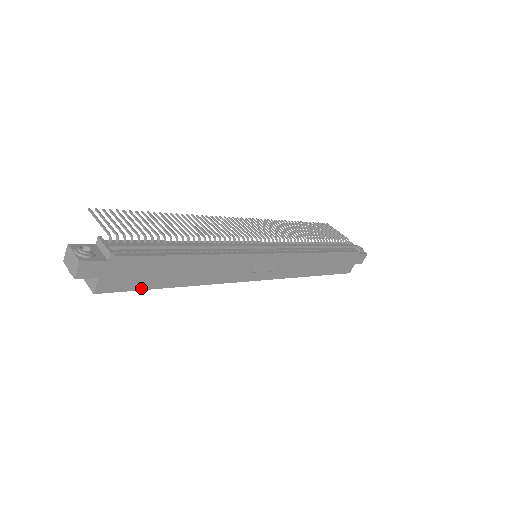
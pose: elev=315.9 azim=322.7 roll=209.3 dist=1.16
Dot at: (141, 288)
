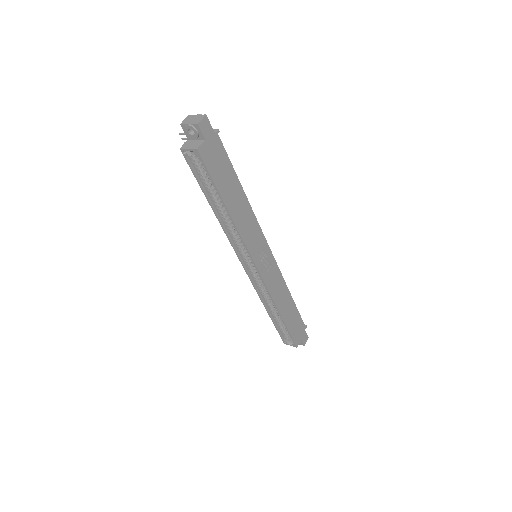
Dot at: (214, 181)
